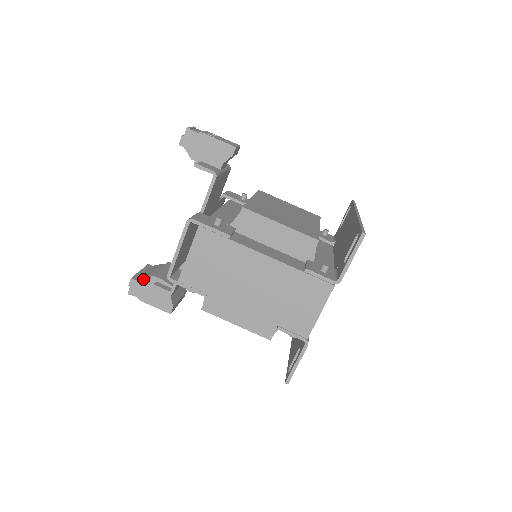
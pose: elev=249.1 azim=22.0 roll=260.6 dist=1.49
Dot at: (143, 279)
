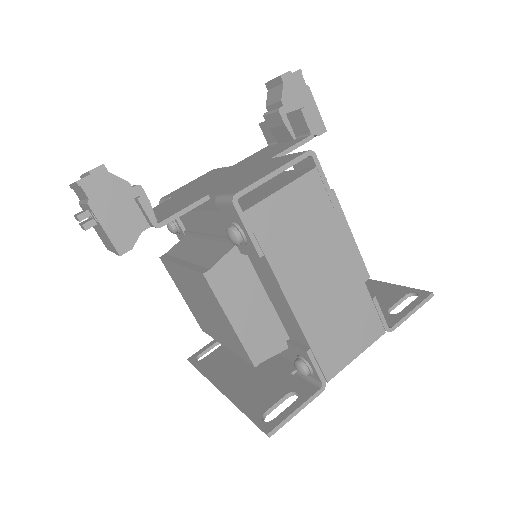
Dot at: (122, 179)
